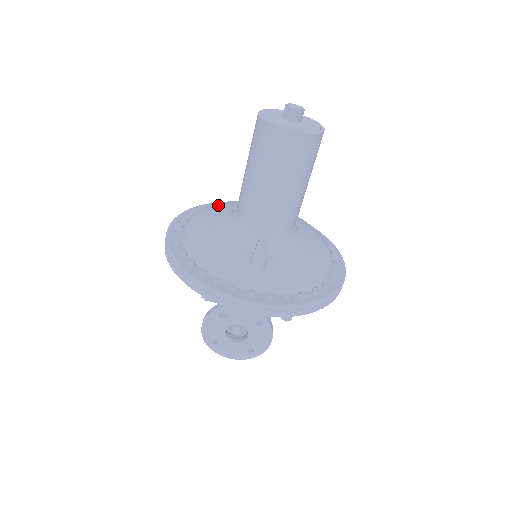
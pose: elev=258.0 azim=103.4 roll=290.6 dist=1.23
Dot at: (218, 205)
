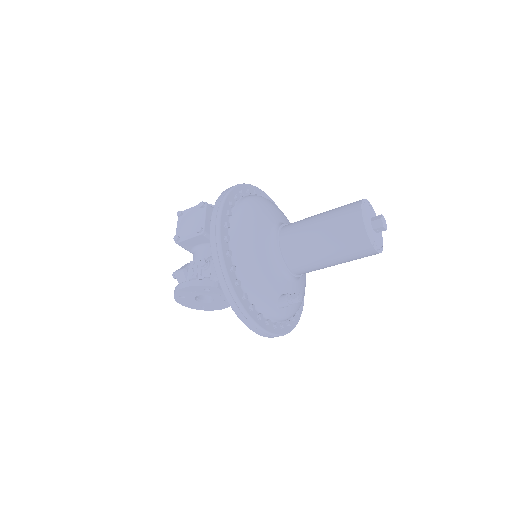
Dot at: (259, 213)
